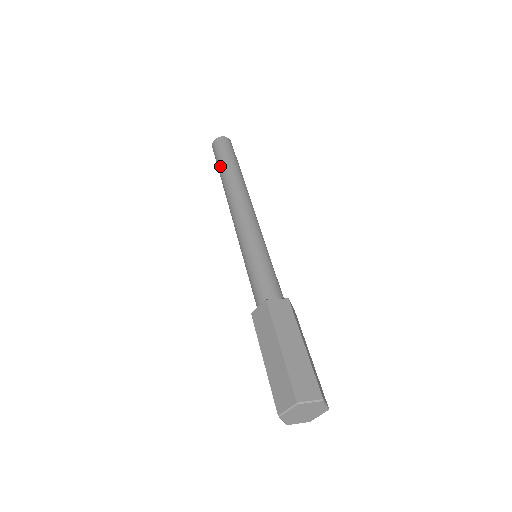
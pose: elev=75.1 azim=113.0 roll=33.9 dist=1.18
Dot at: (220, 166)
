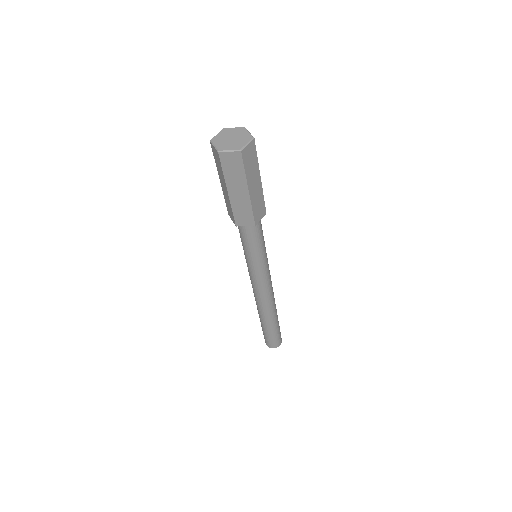
Dot at: occluded
